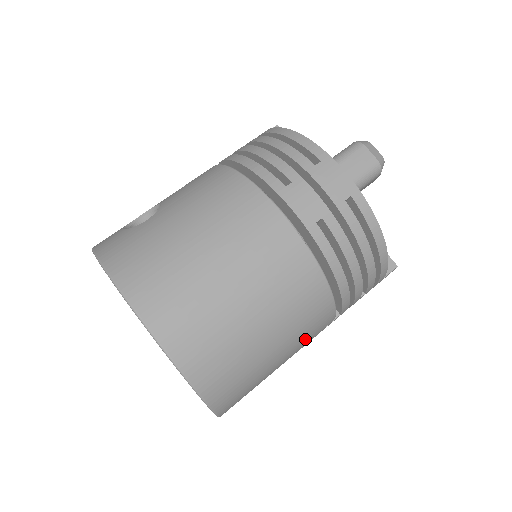
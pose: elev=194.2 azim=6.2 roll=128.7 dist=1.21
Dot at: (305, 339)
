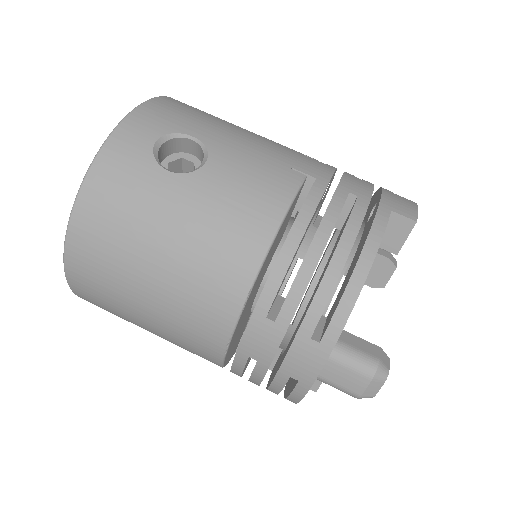
Dot at: occluded
